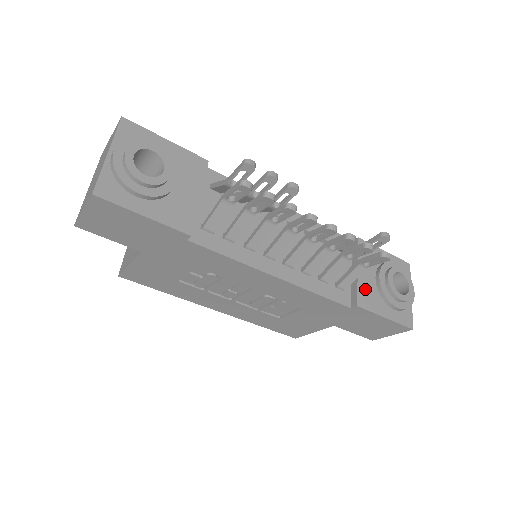
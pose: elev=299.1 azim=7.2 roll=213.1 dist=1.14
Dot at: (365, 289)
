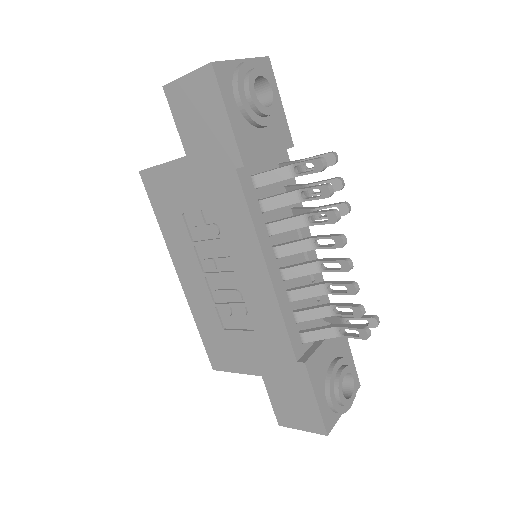
Dot at: (319, 359)
